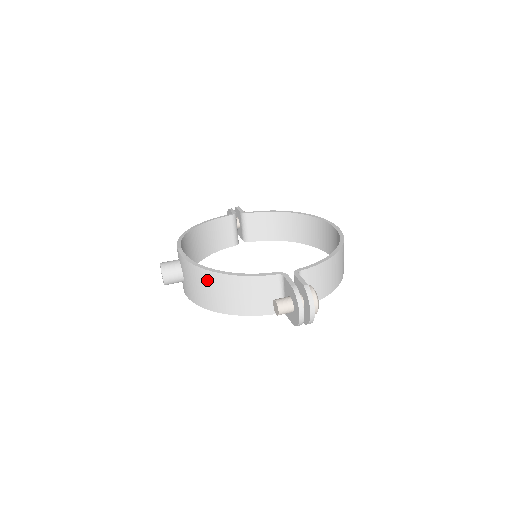
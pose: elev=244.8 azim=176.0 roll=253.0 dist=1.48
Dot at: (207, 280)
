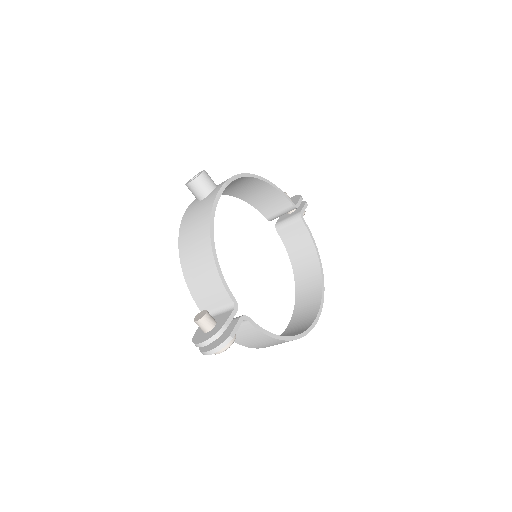
Dot at: (202, 233)
